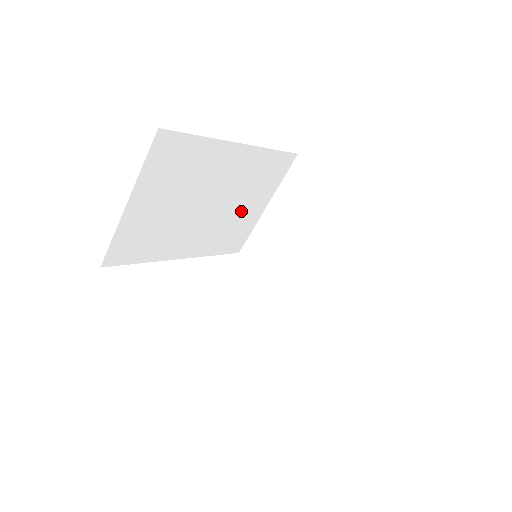
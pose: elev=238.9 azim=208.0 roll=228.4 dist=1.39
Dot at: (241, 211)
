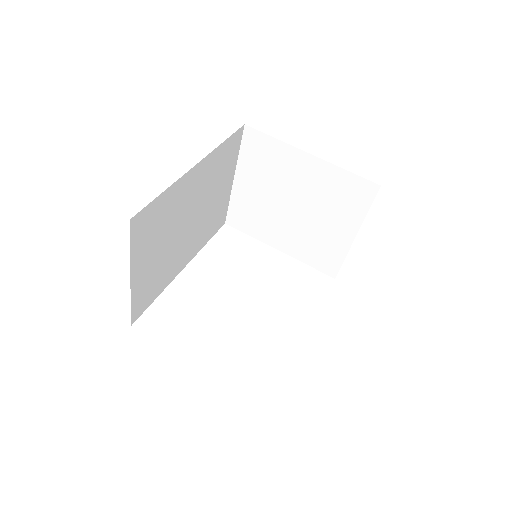
Dot at: (215, 200)
